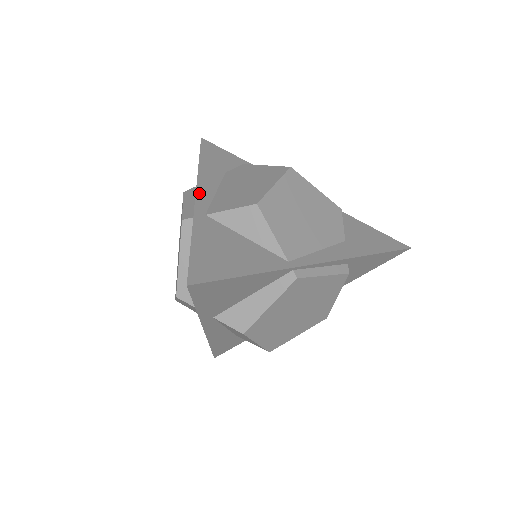
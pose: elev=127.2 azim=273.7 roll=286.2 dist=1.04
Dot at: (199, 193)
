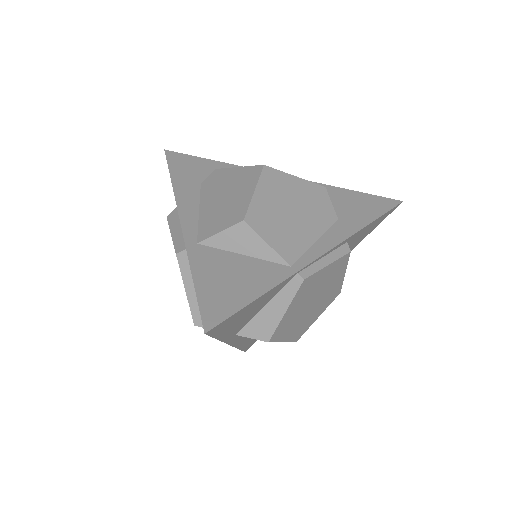
Dot at: (183, 220)
